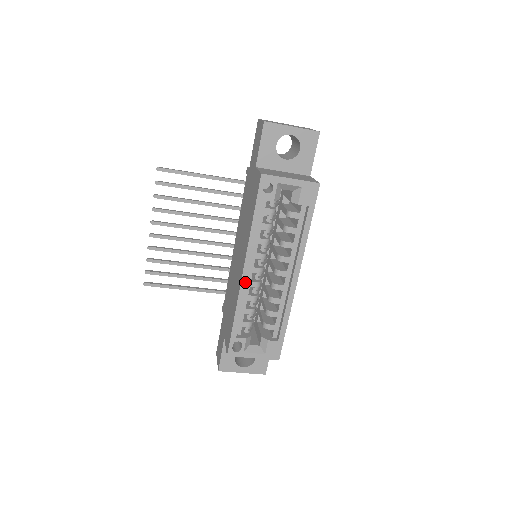
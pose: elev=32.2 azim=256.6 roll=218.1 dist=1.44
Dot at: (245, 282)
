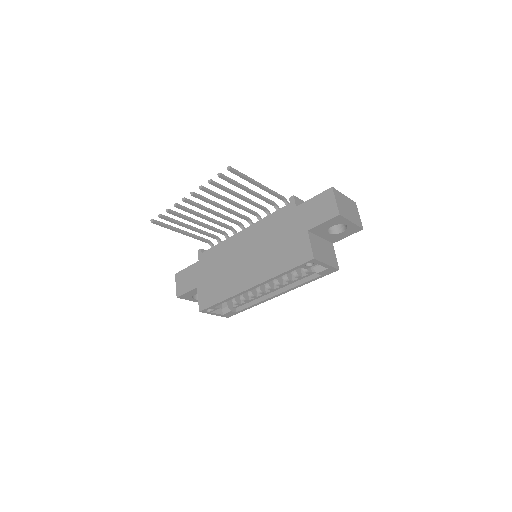
Dot at: (247, 291)
